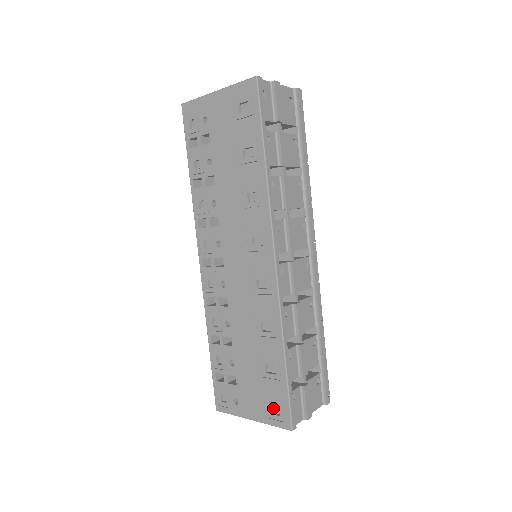
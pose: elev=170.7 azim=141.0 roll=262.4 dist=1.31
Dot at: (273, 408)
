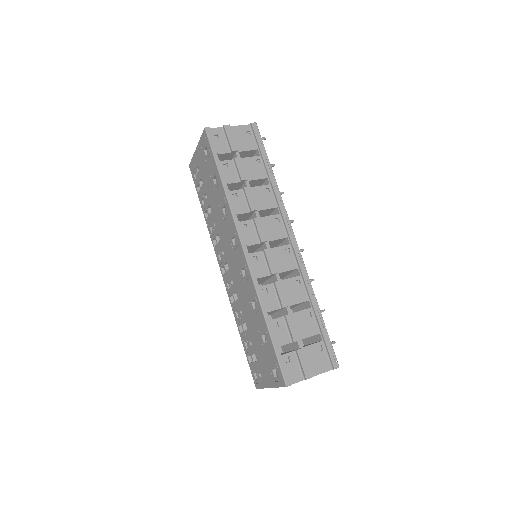
Dot at: (276, 372)
